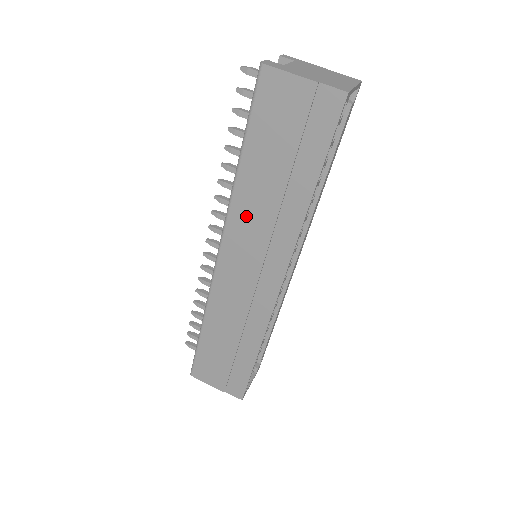
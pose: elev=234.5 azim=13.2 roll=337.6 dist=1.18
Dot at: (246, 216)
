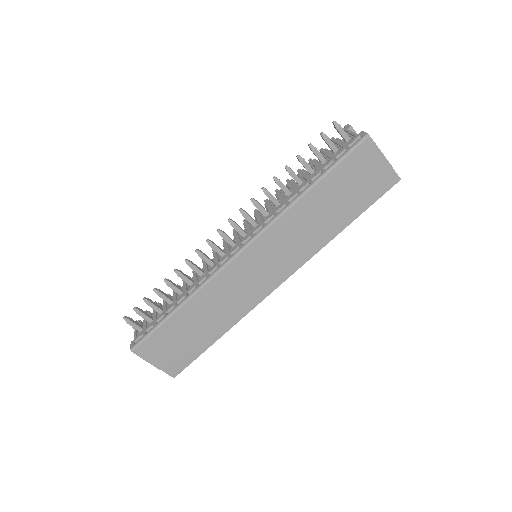
Dot at: (289, 227)
